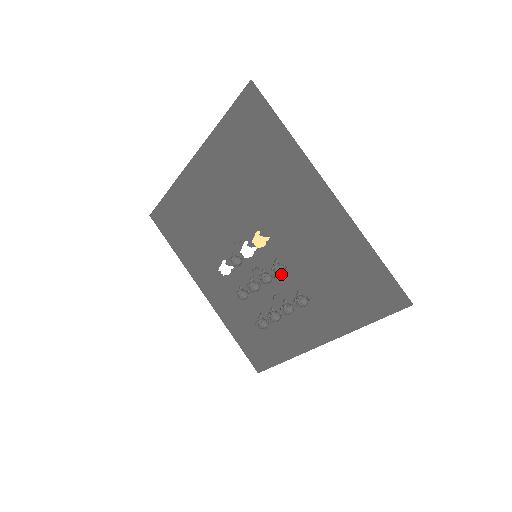
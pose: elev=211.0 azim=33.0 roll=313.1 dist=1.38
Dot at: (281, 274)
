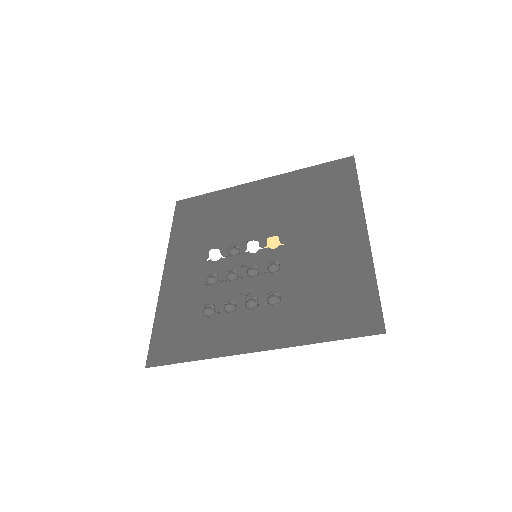
Dot at: (273, 271)
